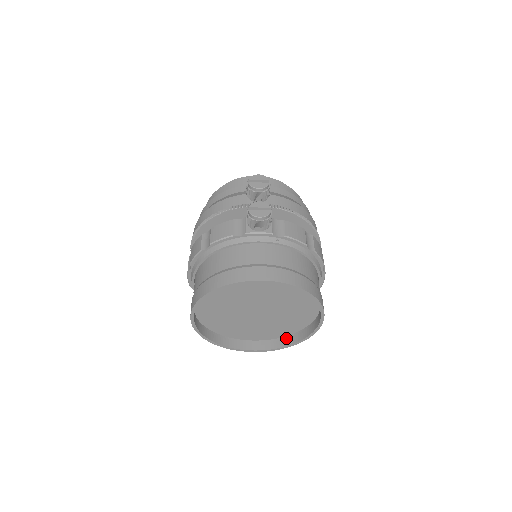
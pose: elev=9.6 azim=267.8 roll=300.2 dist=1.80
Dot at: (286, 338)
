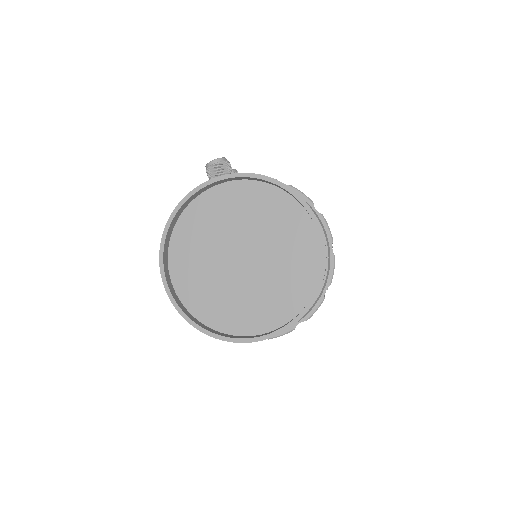
Dot at: (306, 304)
